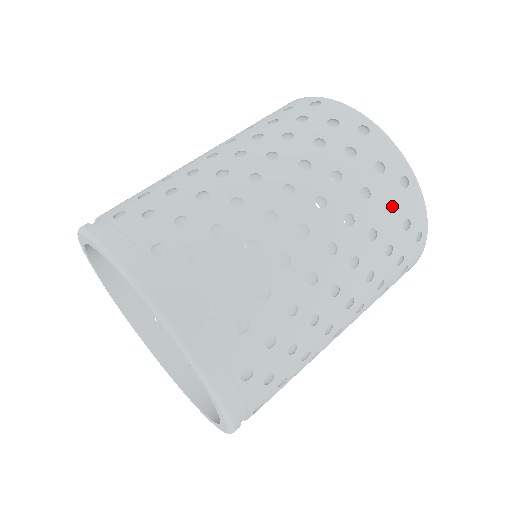
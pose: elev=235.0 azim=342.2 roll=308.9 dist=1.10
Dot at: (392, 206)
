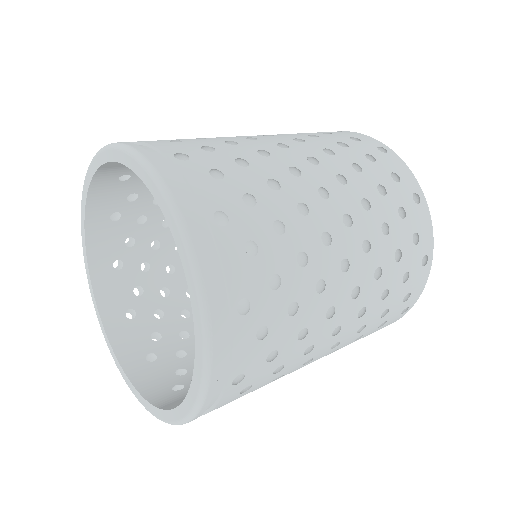
Dot at: occluded
